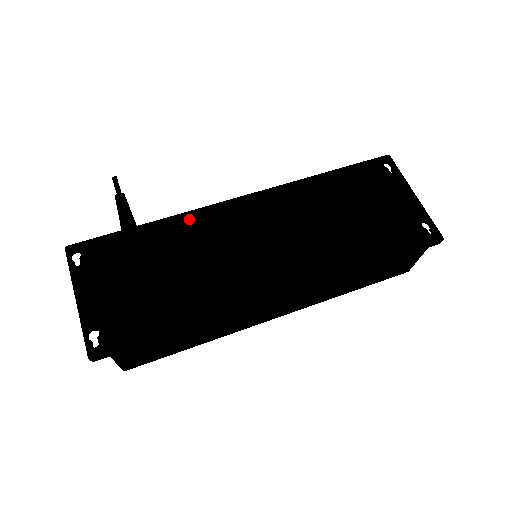
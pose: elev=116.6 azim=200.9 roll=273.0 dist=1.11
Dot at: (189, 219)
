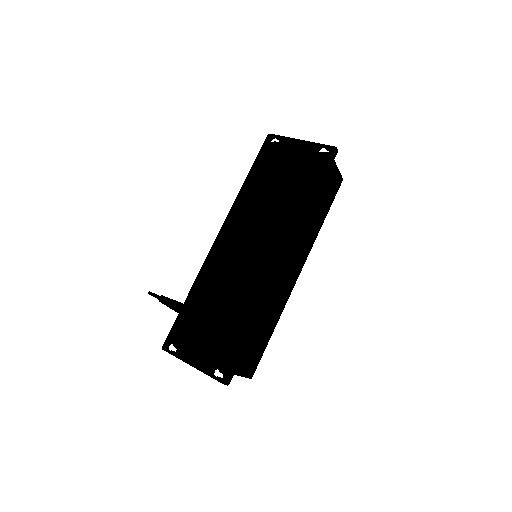
Dot at: (204, 273)
